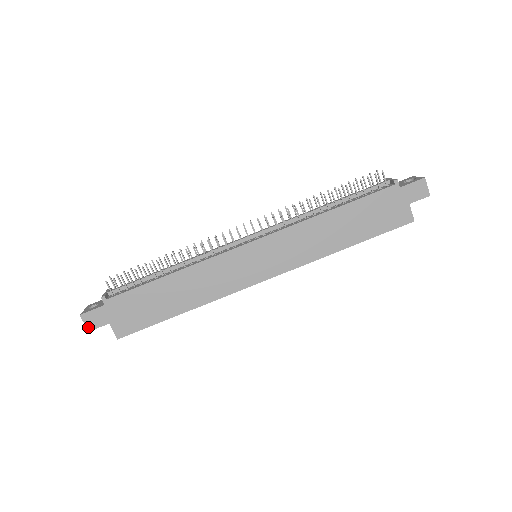
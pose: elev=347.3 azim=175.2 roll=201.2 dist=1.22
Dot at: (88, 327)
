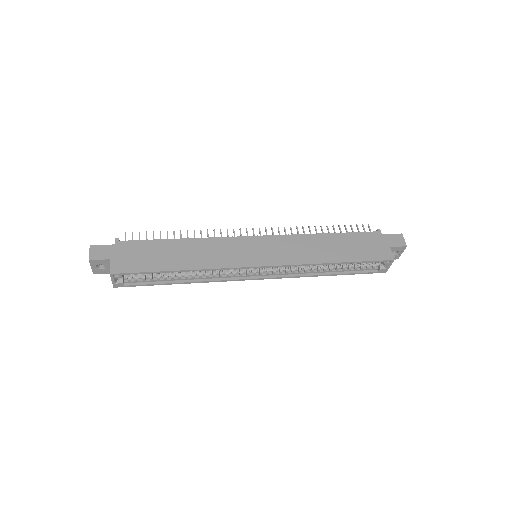
Dot at: (91, 256)
